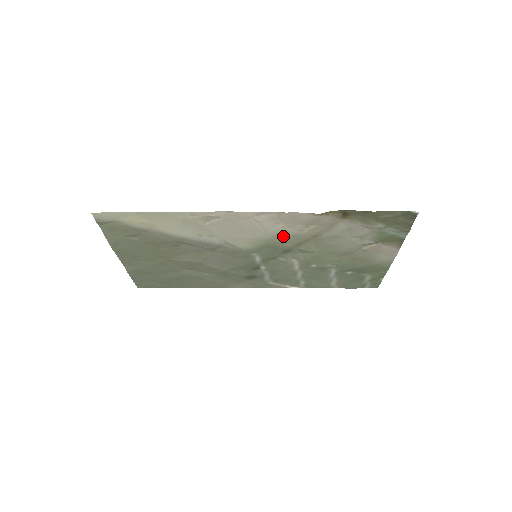
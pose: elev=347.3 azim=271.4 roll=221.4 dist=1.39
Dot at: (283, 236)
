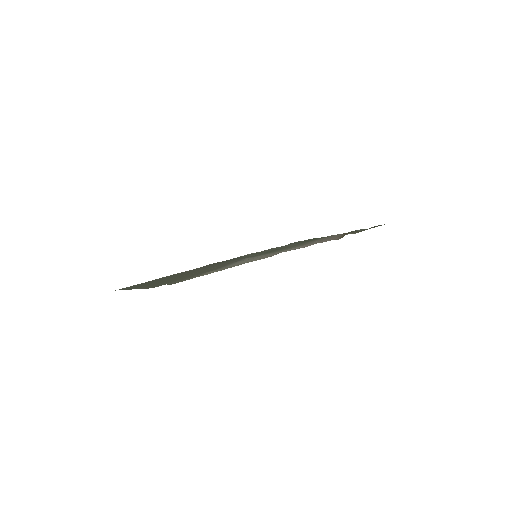
Dot at: (295, 247)
